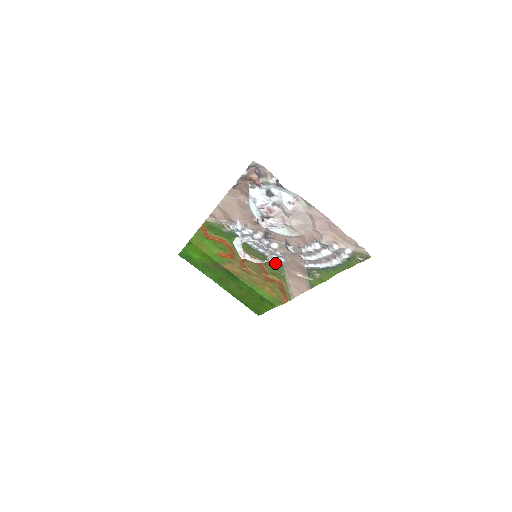
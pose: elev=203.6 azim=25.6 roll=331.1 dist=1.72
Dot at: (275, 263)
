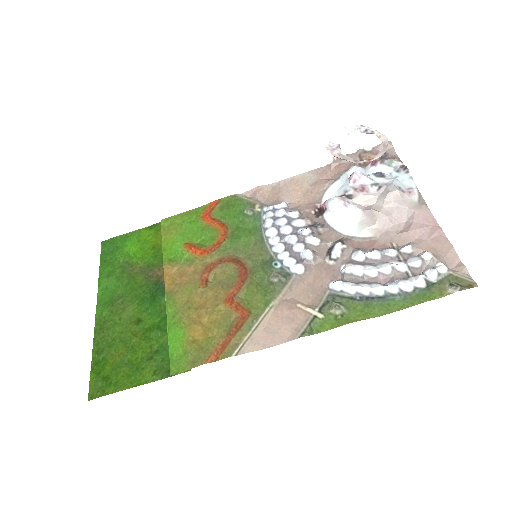
Dot at: (279, 273)
